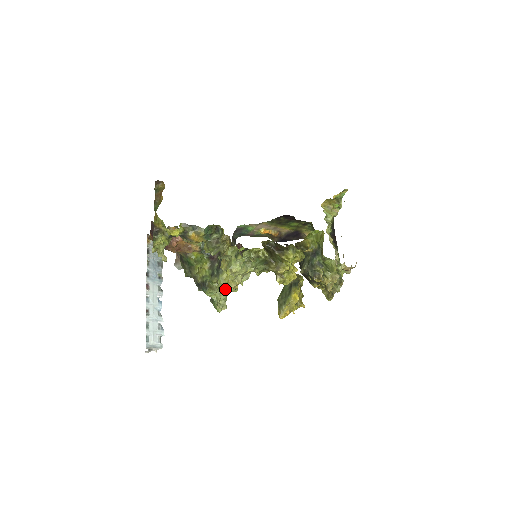
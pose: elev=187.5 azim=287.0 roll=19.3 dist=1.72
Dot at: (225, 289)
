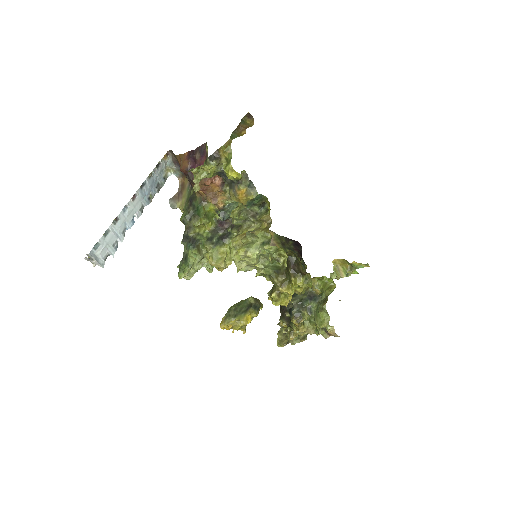
Dot at: (212, 262)
